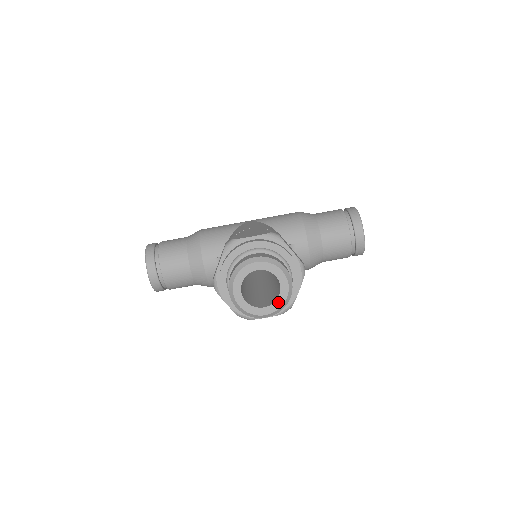
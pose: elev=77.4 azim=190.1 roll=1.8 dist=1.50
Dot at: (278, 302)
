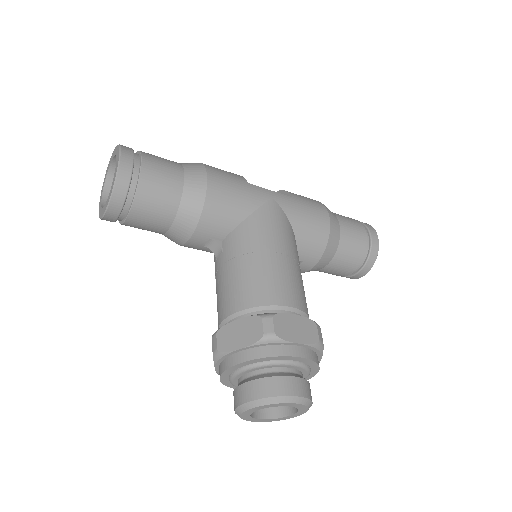
Dot at: (278, 419)
